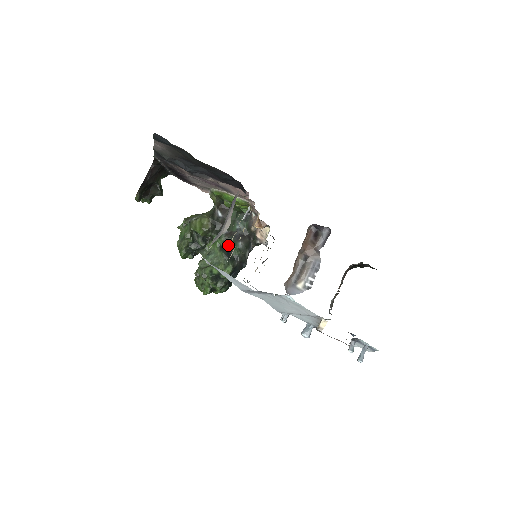
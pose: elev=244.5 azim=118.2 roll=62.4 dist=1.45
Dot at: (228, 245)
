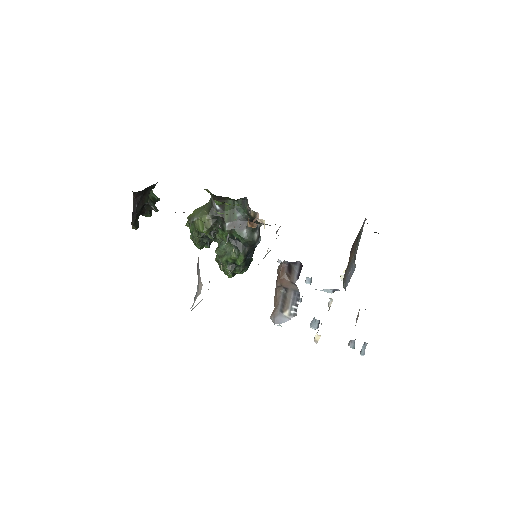
Dot at: (234, 235)
